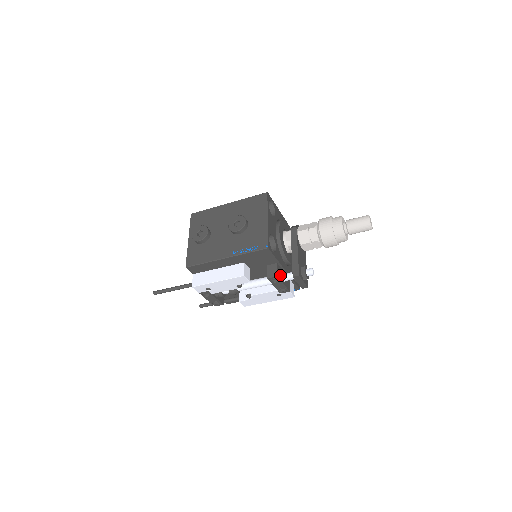
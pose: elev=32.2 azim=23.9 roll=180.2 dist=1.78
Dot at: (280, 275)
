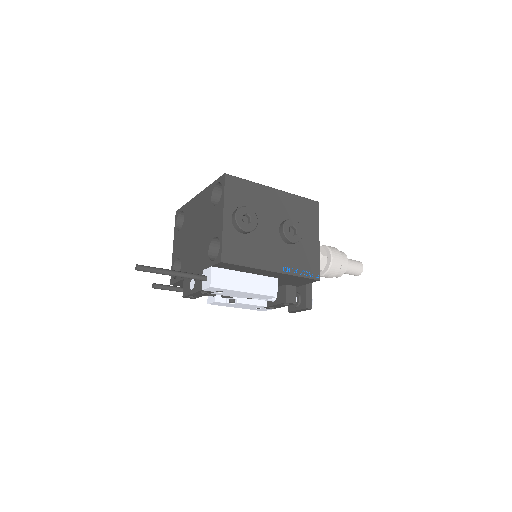
Dot at: occluded
